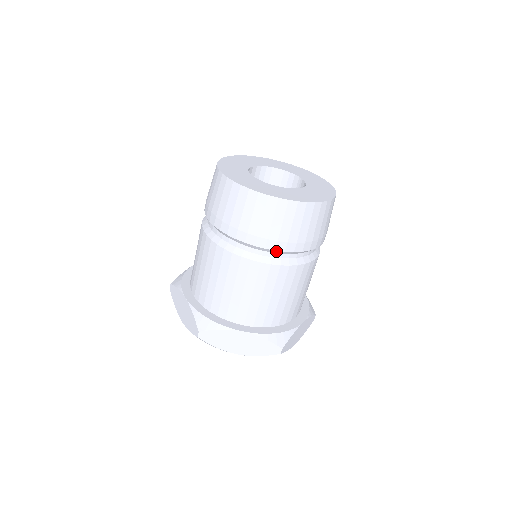
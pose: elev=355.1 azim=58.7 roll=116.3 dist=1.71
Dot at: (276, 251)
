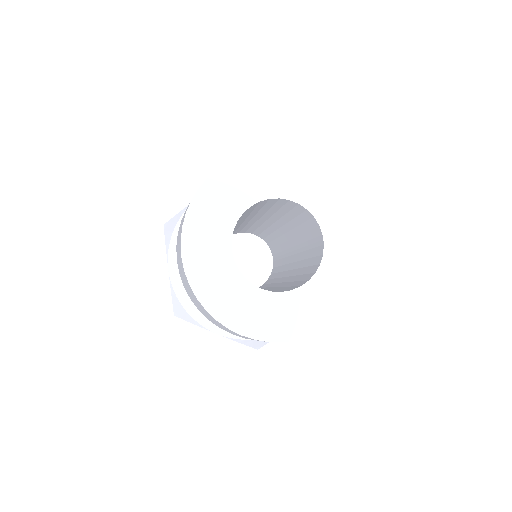
Dot at: occluded
